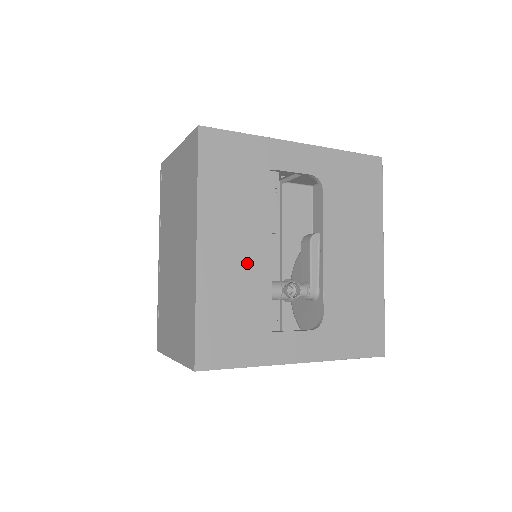
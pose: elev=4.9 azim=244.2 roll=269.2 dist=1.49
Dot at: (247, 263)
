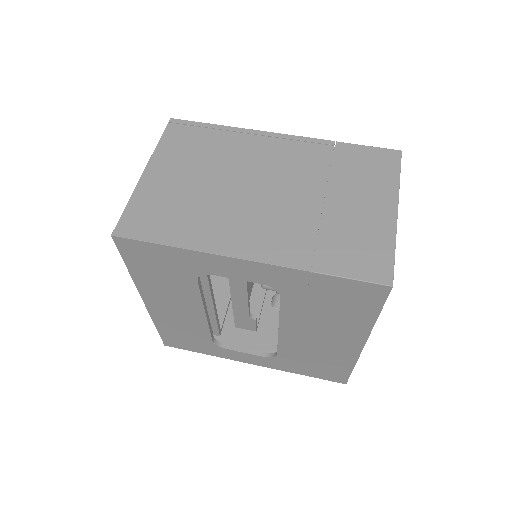
Dot at: (194, 318)
